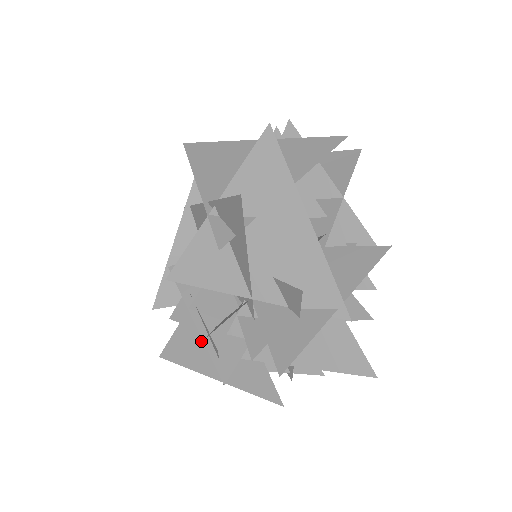
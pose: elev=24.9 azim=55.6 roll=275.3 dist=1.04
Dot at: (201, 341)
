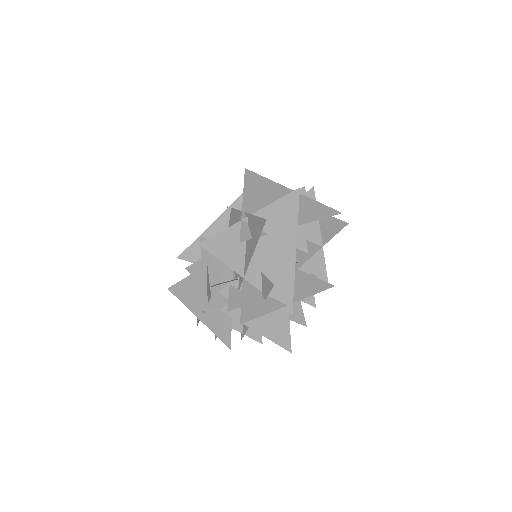
Dot at: (200, 290)
